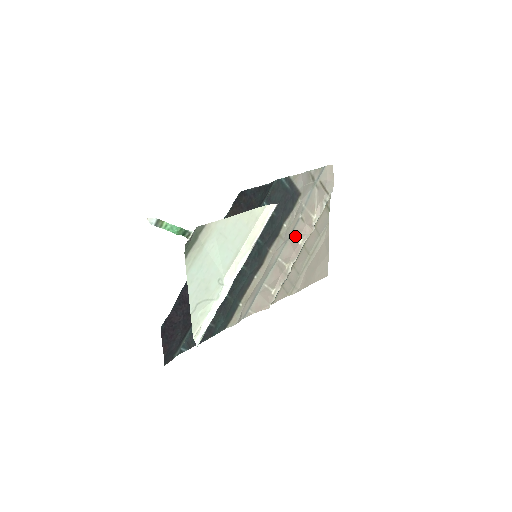
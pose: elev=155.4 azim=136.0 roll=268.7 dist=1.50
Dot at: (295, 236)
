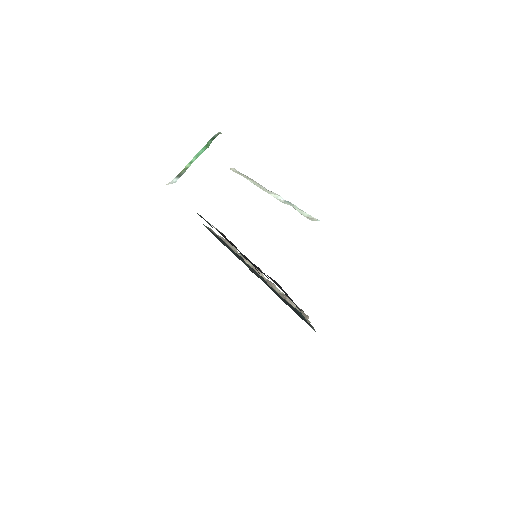
Dot at: occluded
